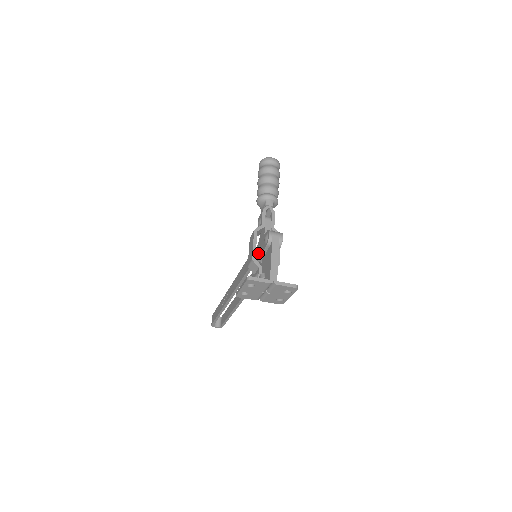
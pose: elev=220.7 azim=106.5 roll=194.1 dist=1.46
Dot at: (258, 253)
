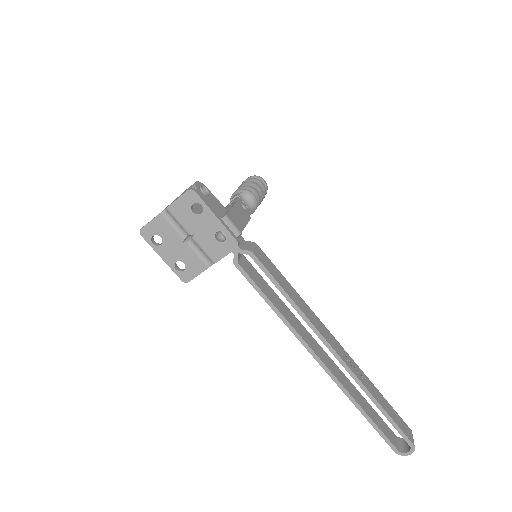
Dot at: occluded
